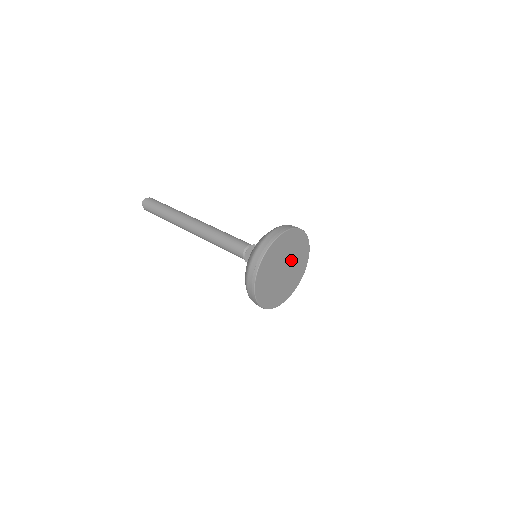
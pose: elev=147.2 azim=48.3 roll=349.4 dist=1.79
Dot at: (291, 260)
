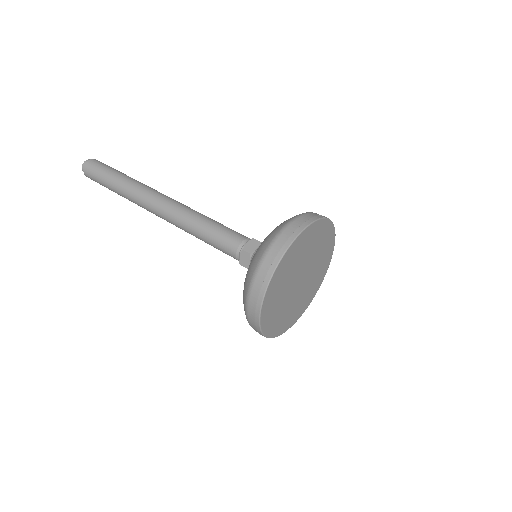
Dot at: (311, 265)
